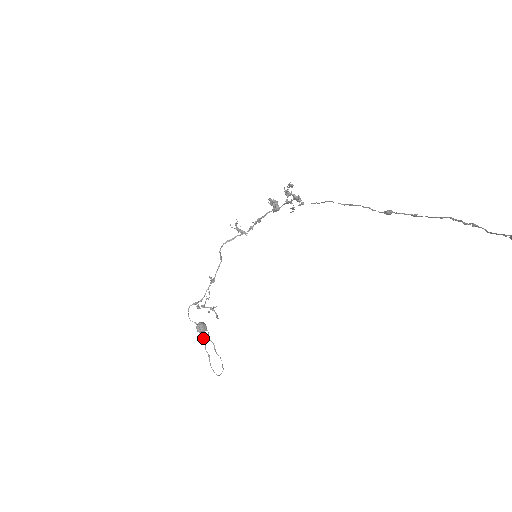
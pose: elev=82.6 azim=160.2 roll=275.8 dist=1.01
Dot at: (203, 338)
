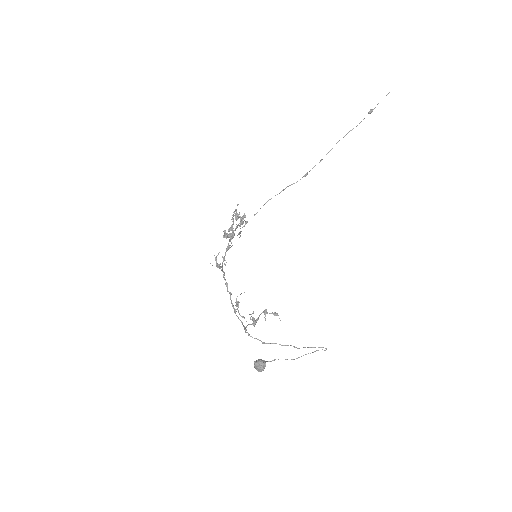
Dot at: (282, 345)
